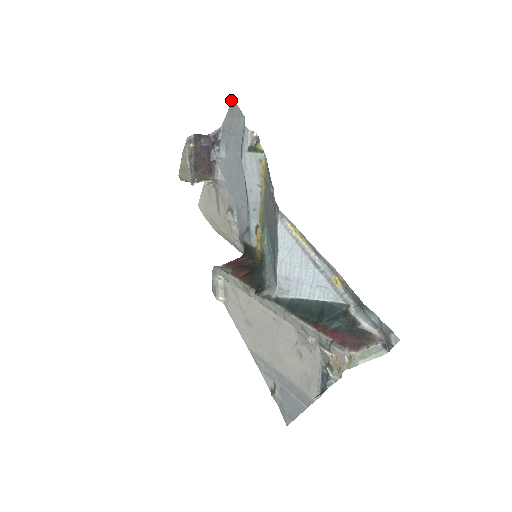
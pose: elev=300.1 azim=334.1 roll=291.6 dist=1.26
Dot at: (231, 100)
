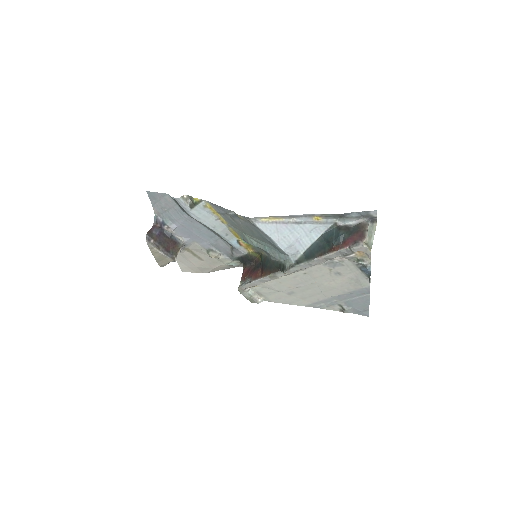
Dot at: occluded
